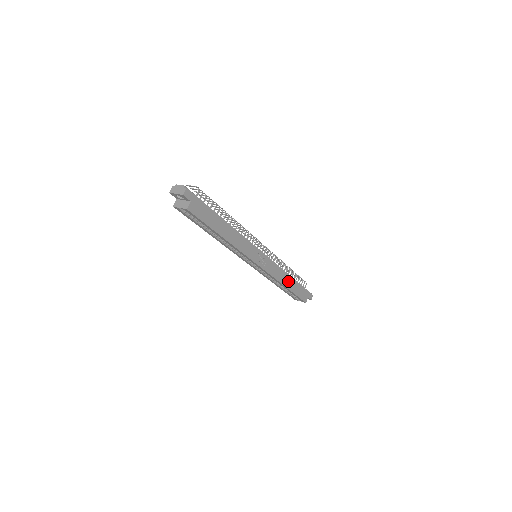
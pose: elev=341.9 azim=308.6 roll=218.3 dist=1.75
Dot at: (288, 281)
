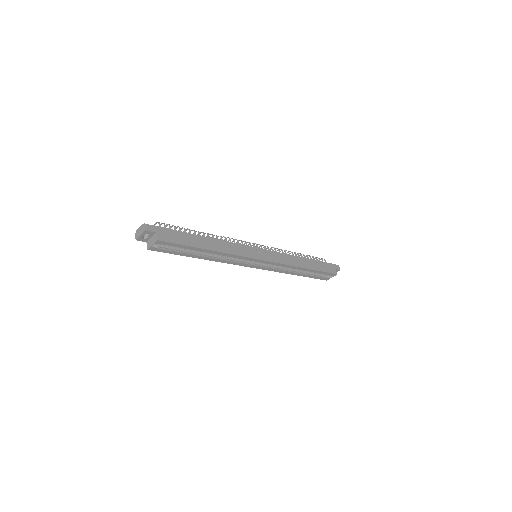
Dot at: (303, 263)
